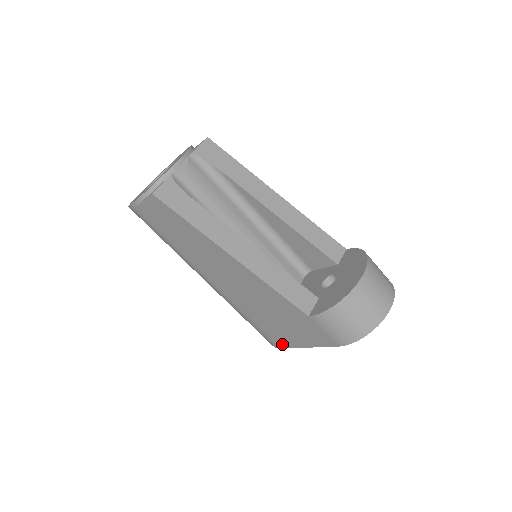
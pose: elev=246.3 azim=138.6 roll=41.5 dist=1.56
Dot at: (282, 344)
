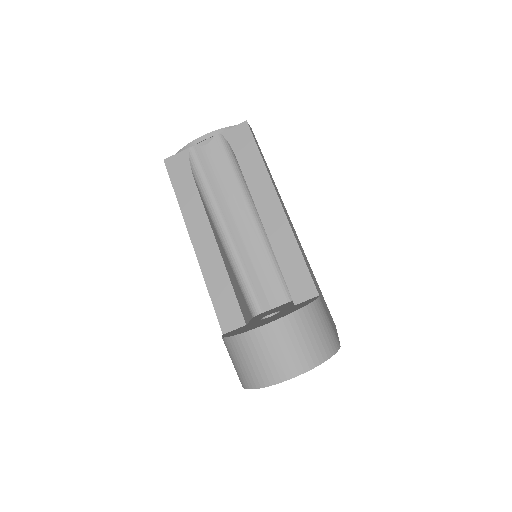
Dot at: occluded
